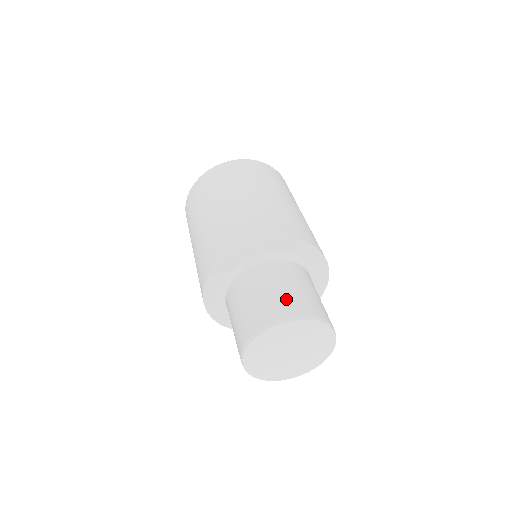
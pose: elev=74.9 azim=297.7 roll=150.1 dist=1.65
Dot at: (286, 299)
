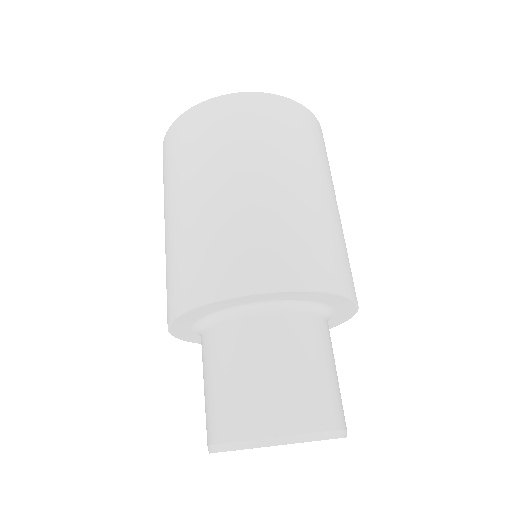
Dot at: (309, 397)
